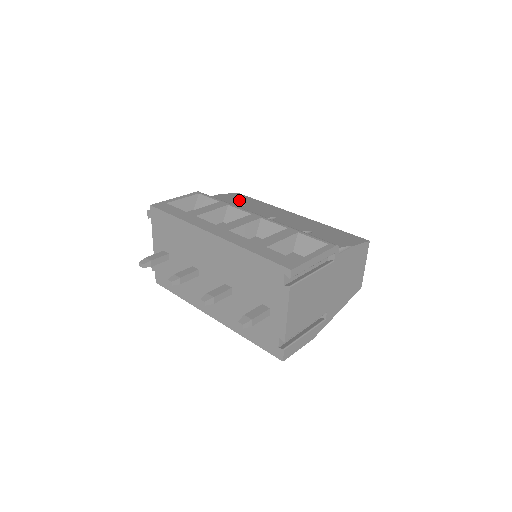
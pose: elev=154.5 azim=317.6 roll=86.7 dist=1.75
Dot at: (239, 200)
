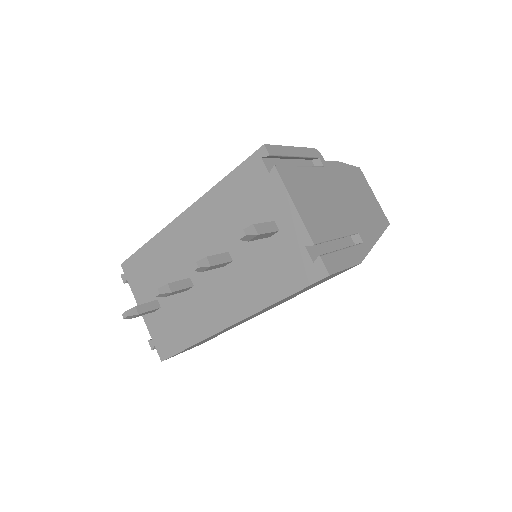
Dot at: occluded
